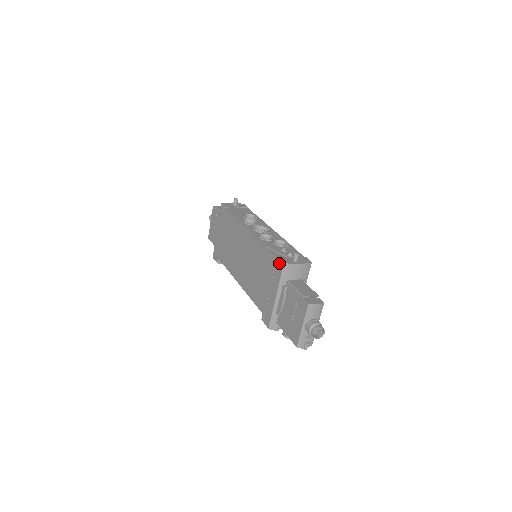
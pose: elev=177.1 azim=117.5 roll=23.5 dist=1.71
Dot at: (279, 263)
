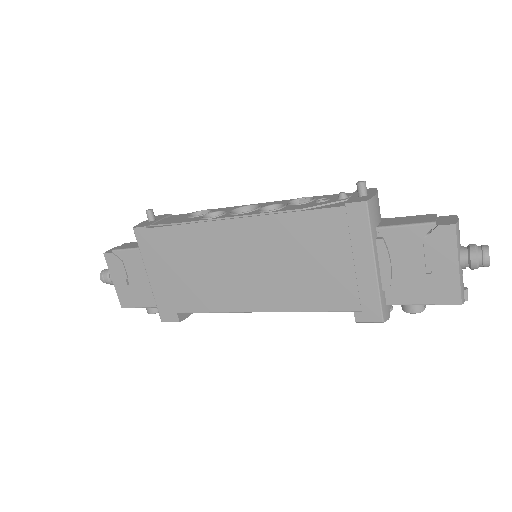
Dot at: (354, 209)
